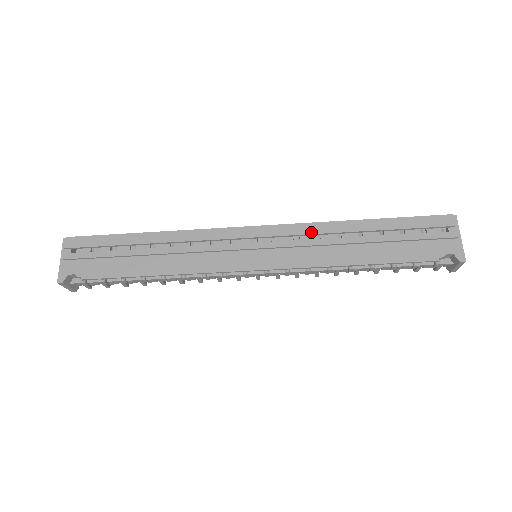
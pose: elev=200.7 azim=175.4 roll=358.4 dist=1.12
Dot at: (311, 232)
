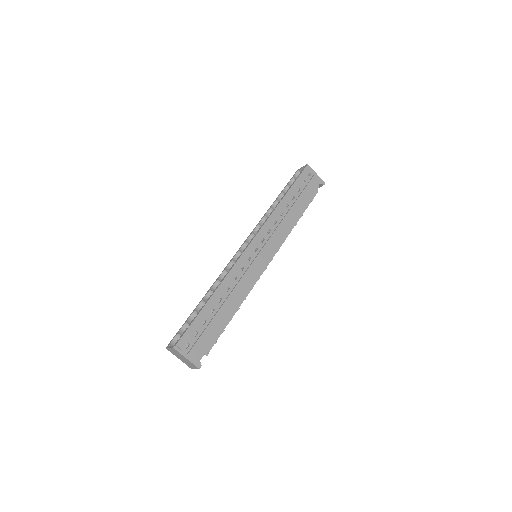
Dot at: (273, 222)
